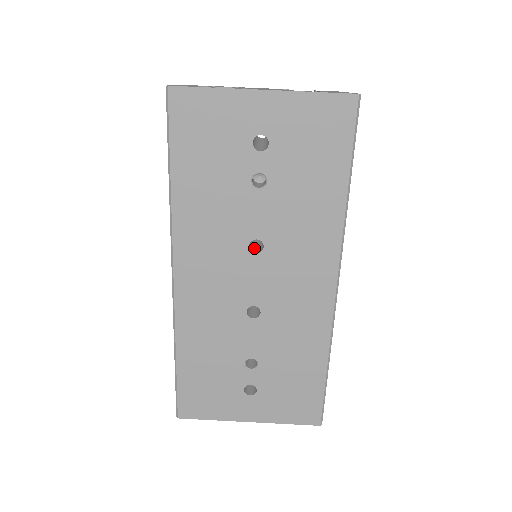
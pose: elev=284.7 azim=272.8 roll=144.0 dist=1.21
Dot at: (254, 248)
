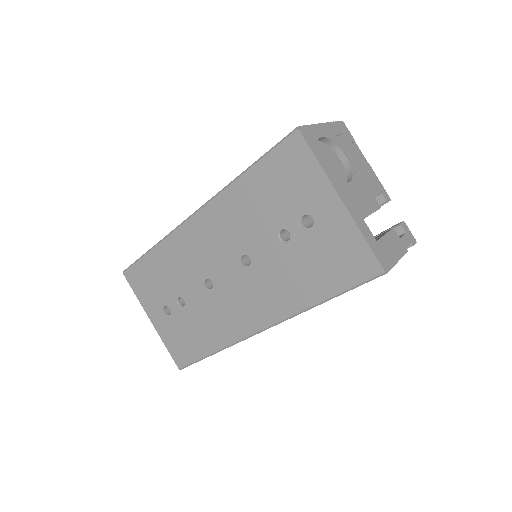
Dot at: (247, 258)
